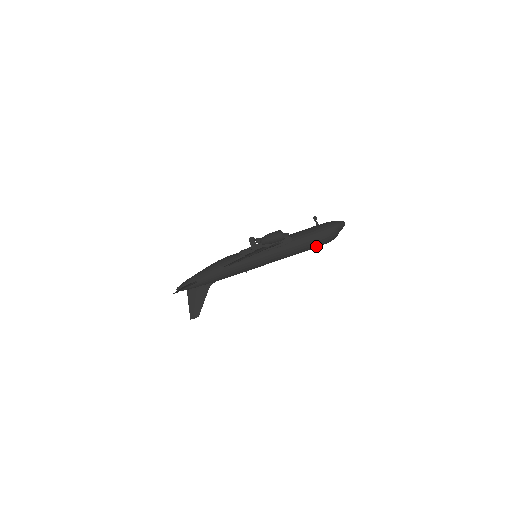
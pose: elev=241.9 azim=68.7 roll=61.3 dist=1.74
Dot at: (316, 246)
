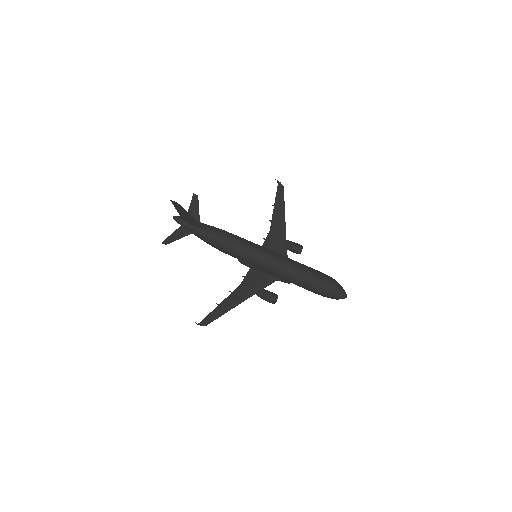
Dot at: (317, 274)
